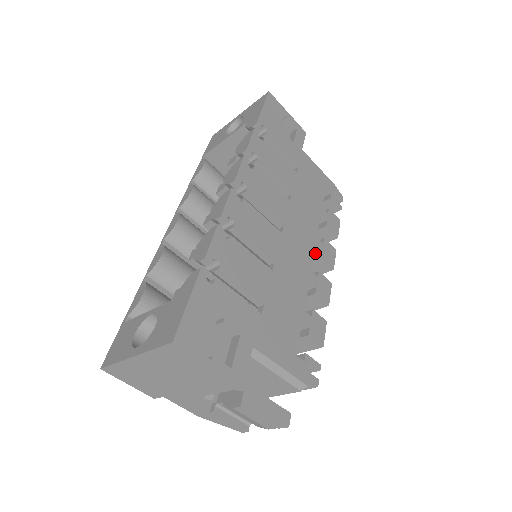
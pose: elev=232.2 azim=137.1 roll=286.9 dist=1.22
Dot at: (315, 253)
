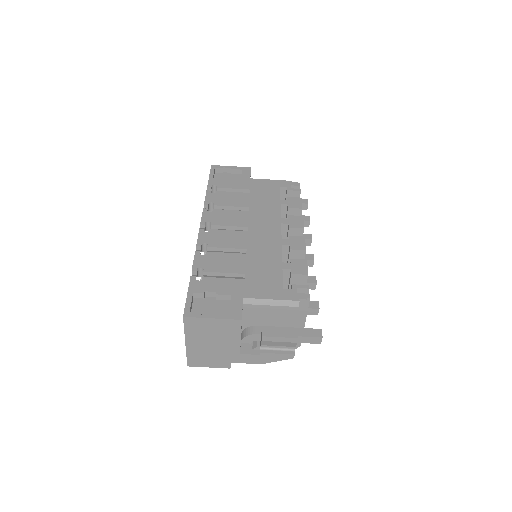
Dot at: (287, 228)
